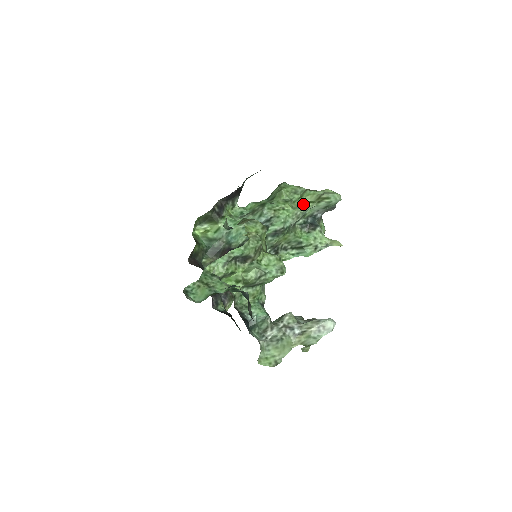
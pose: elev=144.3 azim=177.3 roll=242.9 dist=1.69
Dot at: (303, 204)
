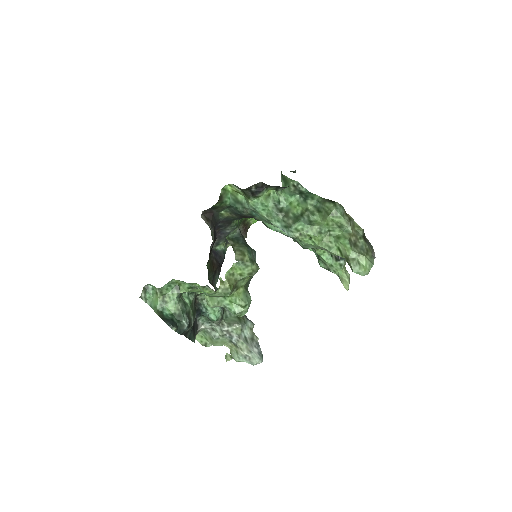
Dot at: (333, 246)
